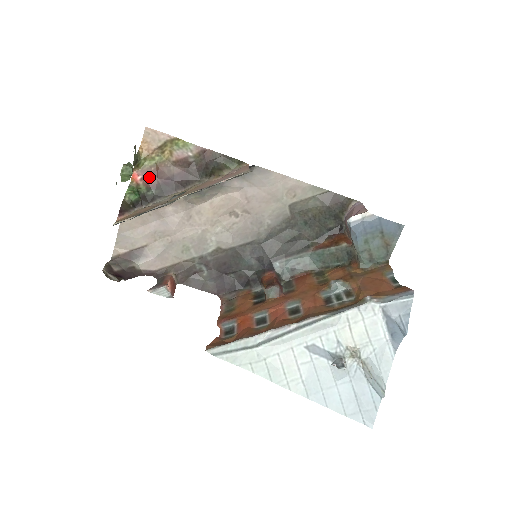
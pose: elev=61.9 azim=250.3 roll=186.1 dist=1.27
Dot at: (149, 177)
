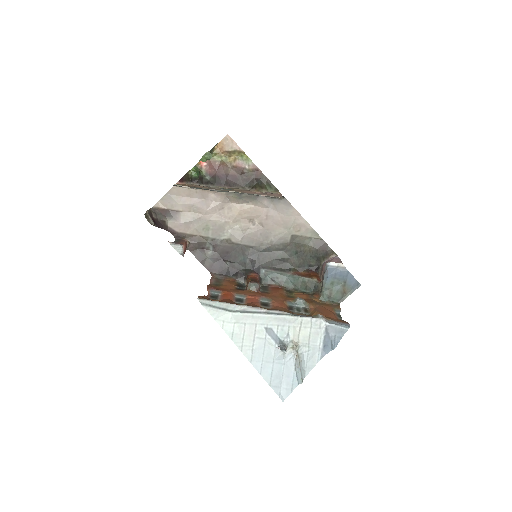
Dot at: (212, 167)
